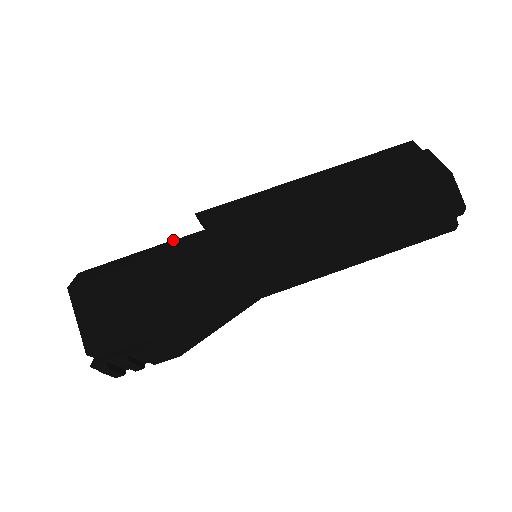
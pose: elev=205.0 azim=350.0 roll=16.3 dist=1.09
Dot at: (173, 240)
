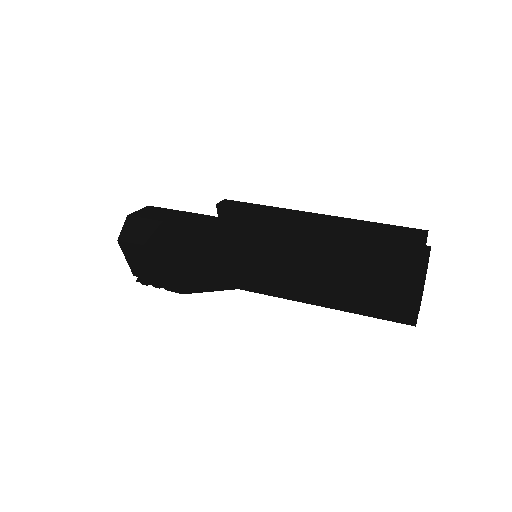
Dot at: (193, 228)
